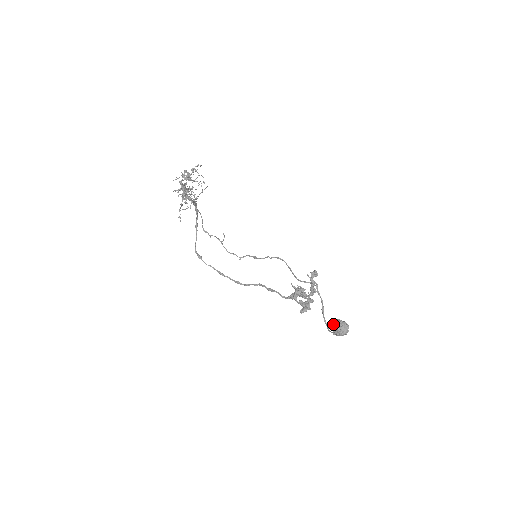
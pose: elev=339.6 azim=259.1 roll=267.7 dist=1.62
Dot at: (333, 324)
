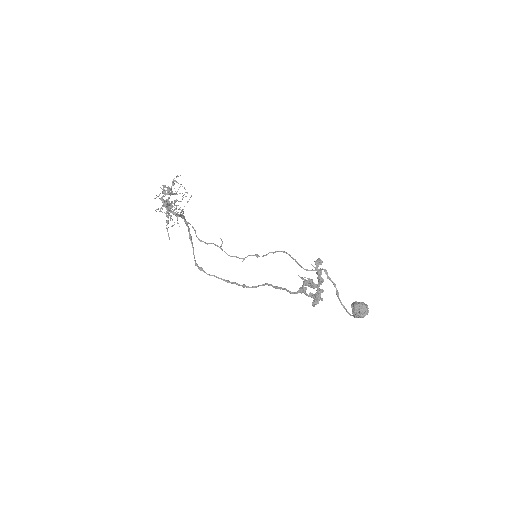
Dot at: (351, 307)
